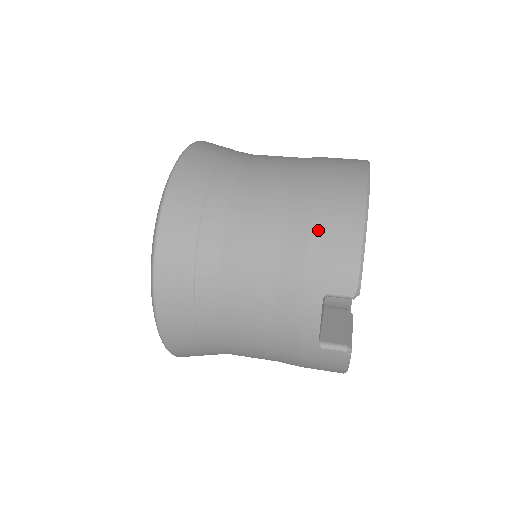
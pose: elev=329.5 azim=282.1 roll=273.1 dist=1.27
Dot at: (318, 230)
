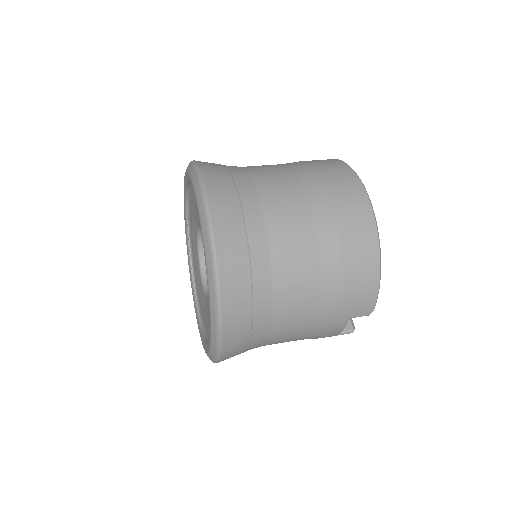
Dot at: (348, 281)
